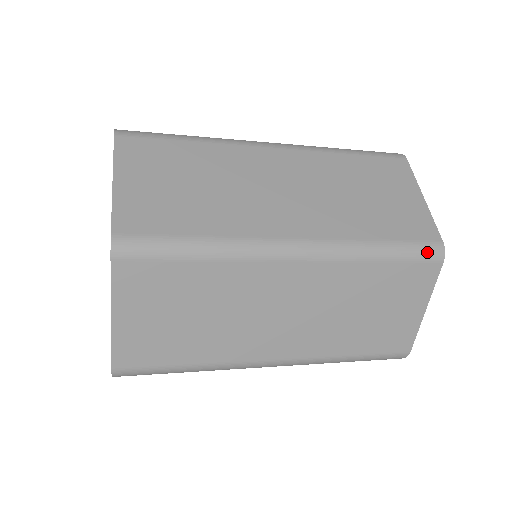
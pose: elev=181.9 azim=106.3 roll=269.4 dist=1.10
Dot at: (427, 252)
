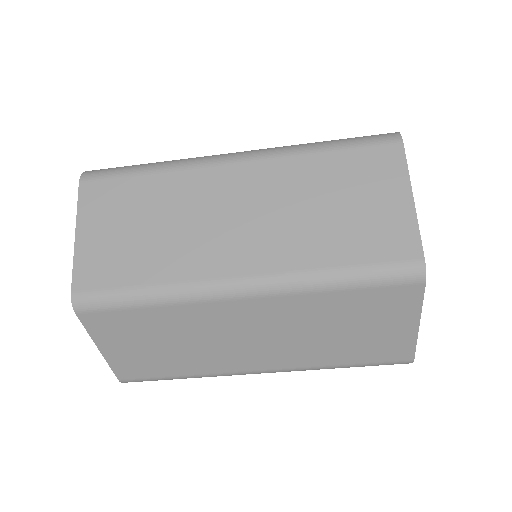
Dot at: (378, 138)
